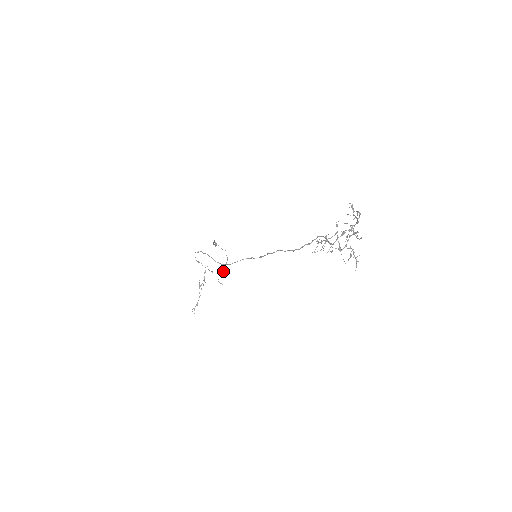
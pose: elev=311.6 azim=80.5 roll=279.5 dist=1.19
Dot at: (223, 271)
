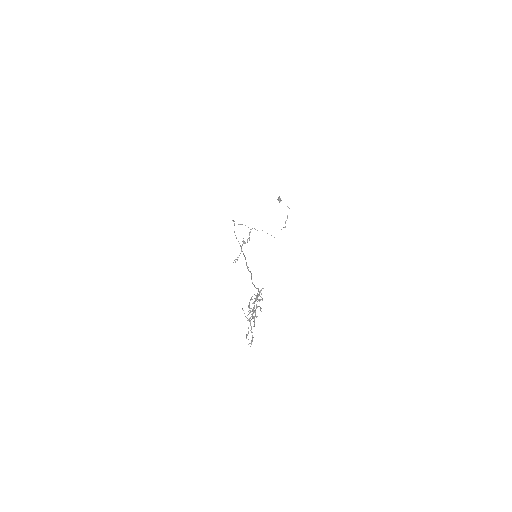
Dot at: occluded
